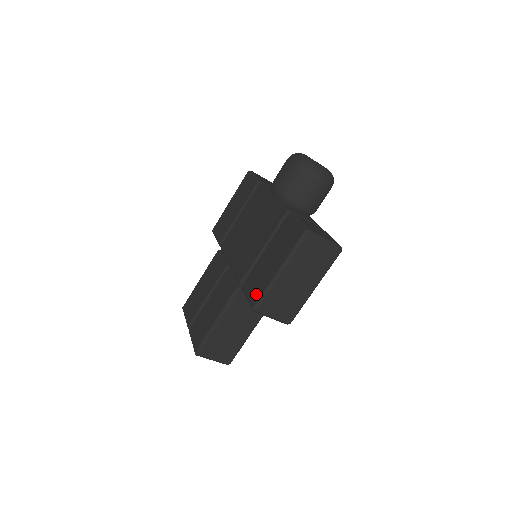
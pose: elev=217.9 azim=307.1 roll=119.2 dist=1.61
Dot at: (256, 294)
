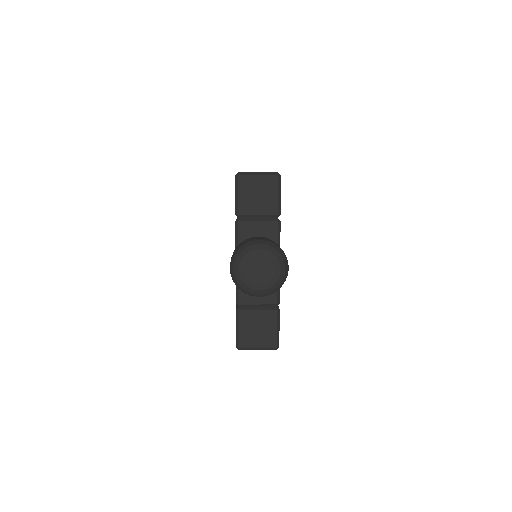
Dot at: occluded
